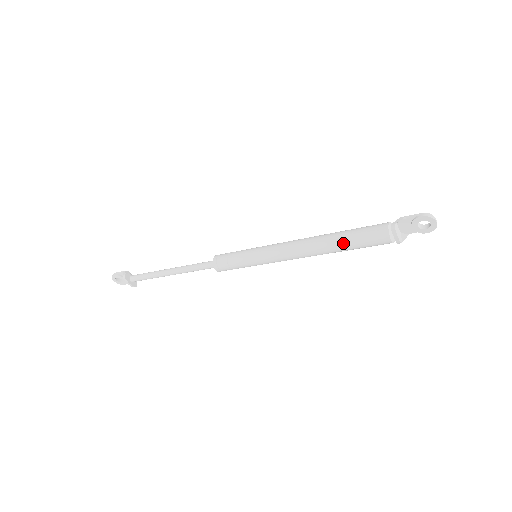
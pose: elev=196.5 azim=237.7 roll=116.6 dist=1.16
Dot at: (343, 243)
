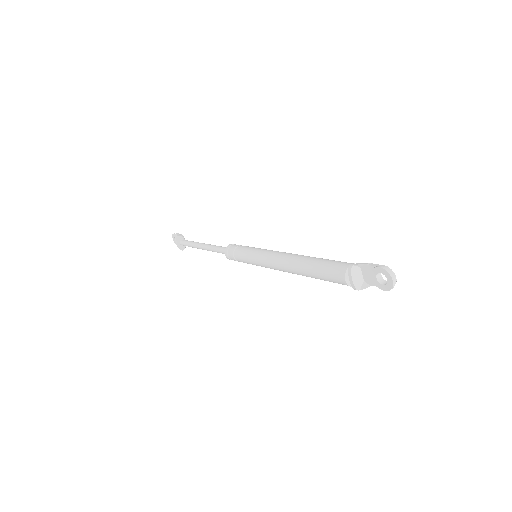
Dot at: (310, 267)
